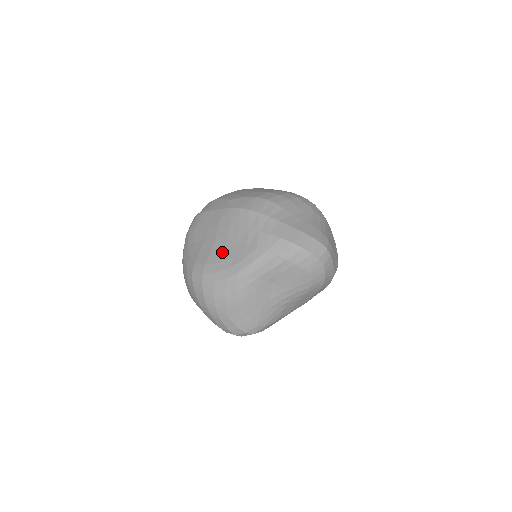
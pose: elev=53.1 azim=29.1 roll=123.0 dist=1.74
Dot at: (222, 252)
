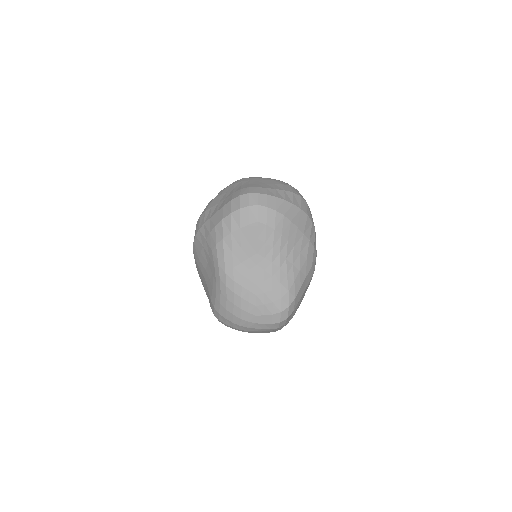
Dot at: (209, 280)
